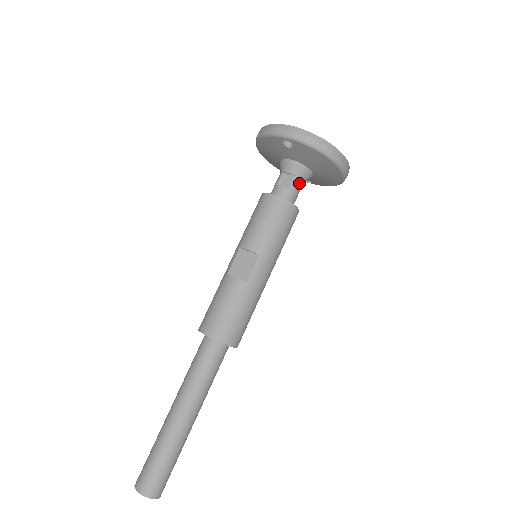
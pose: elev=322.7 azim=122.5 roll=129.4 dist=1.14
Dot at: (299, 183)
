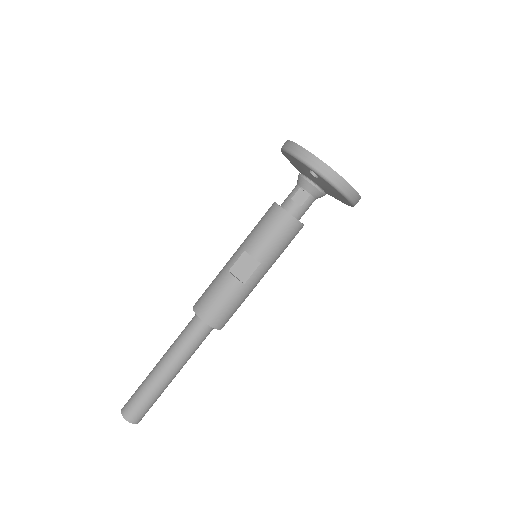
Dot at: (312, 202)
